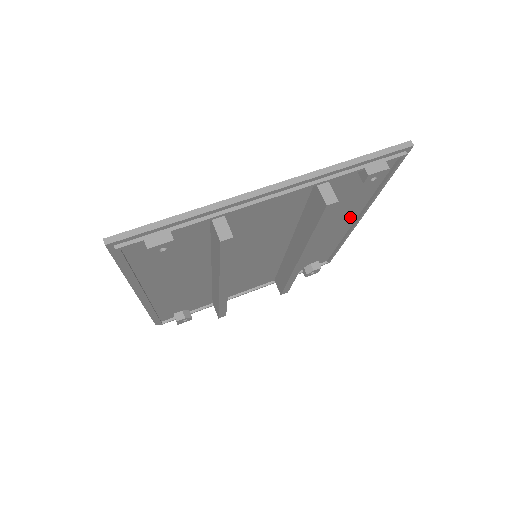
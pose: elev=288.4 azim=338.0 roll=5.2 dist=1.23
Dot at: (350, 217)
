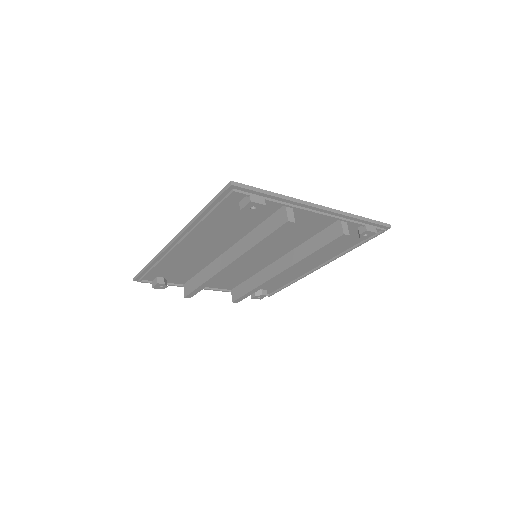
Dot at: (320, 261)
